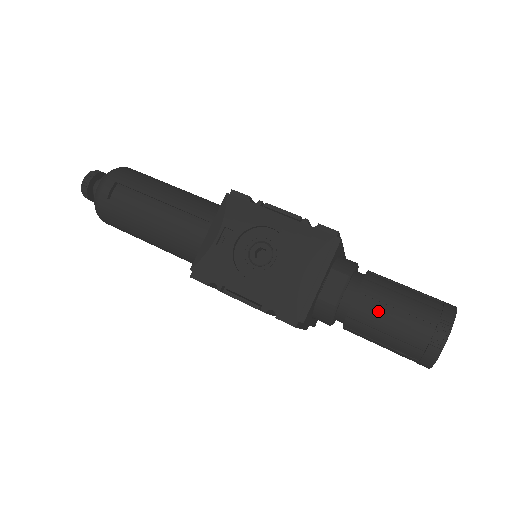
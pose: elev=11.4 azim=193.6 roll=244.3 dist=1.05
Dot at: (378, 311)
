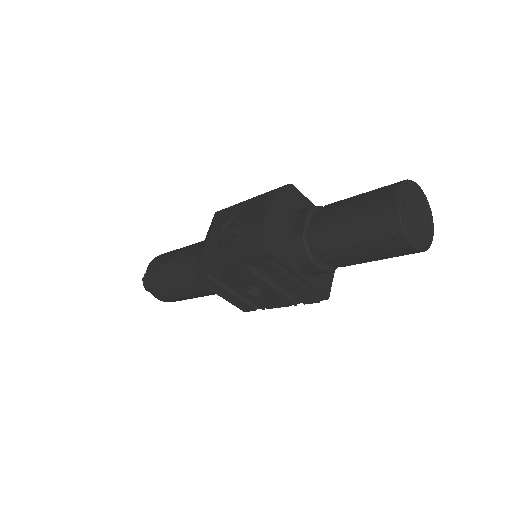
Dot at: (336, 216)
